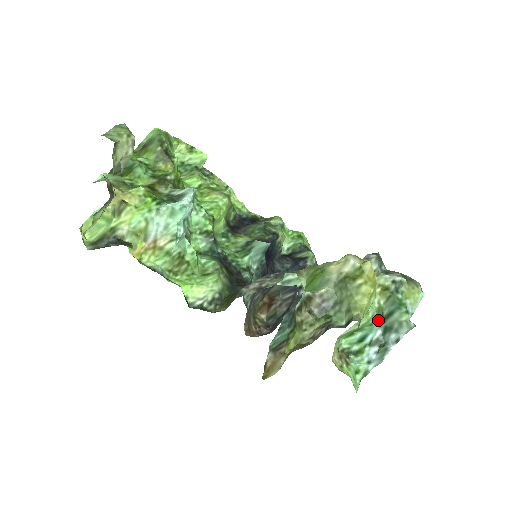
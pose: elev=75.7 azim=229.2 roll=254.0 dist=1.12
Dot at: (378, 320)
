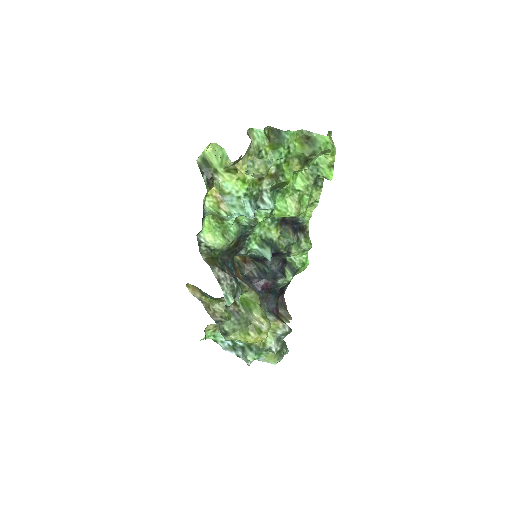
Dot at: (245, 343)
